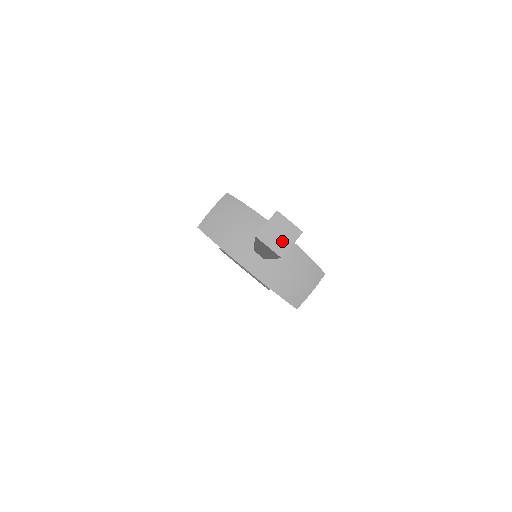
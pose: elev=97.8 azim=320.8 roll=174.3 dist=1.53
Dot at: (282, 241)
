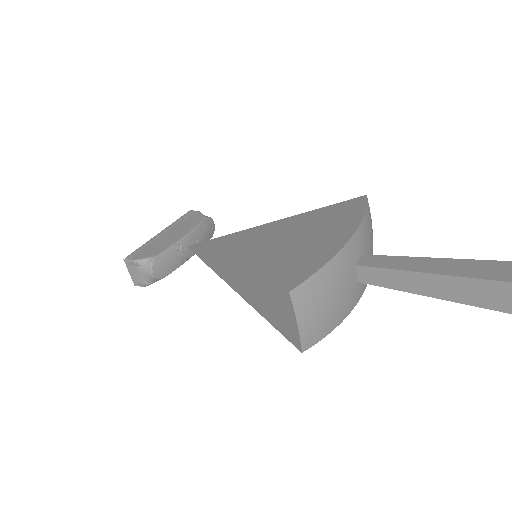
Dot at: out of frame
